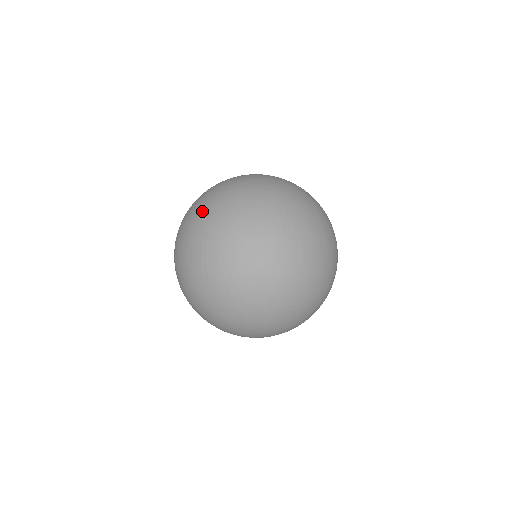
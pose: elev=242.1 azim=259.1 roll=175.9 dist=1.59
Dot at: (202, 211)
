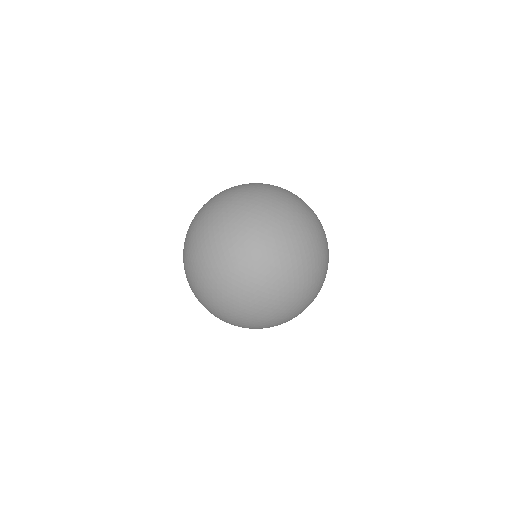
Dot at: occluded
